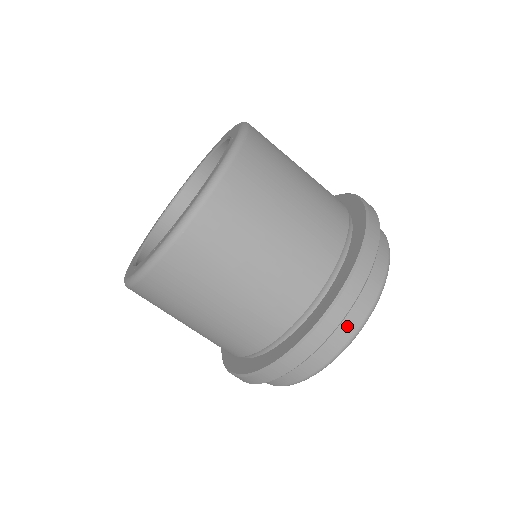
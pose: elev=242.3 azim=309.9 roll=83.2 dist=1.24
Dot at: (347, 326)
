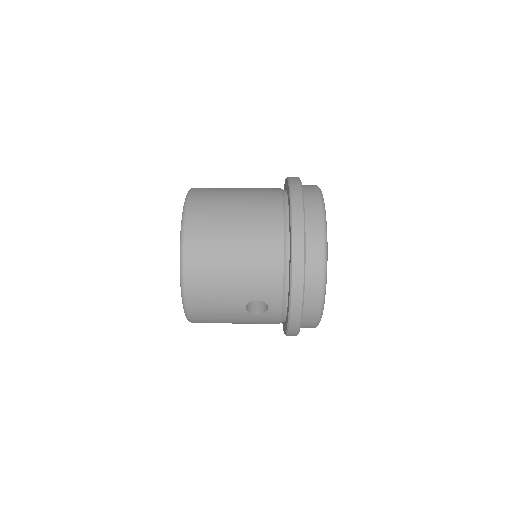
Dot at: (308, 185)
